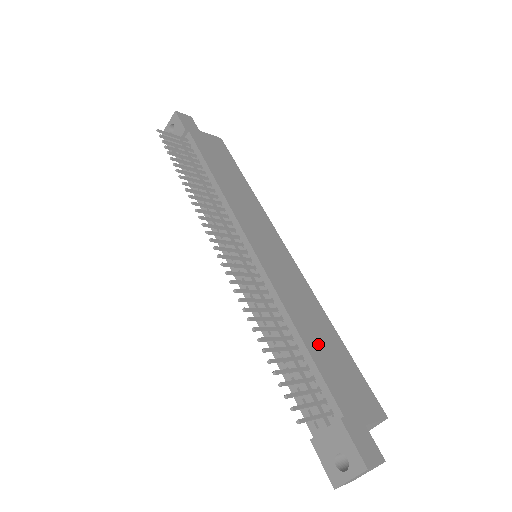
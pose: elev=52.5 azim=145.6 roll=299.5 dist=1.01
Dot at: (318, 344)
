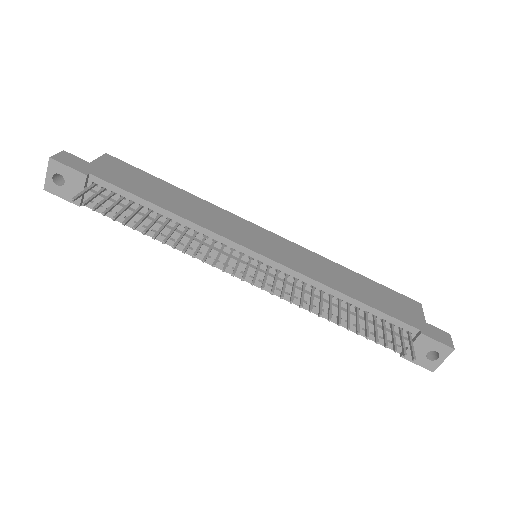
Dot at: (363, 294)
